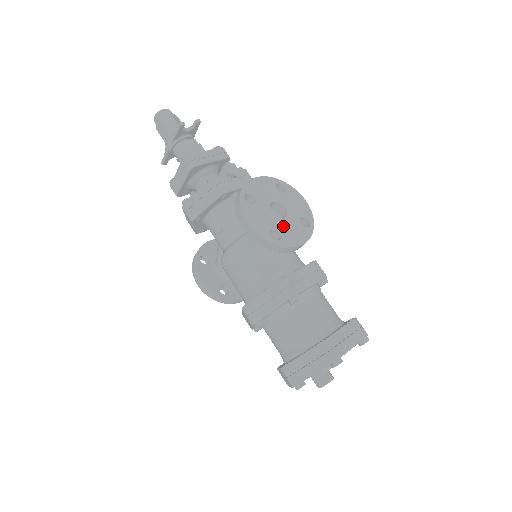
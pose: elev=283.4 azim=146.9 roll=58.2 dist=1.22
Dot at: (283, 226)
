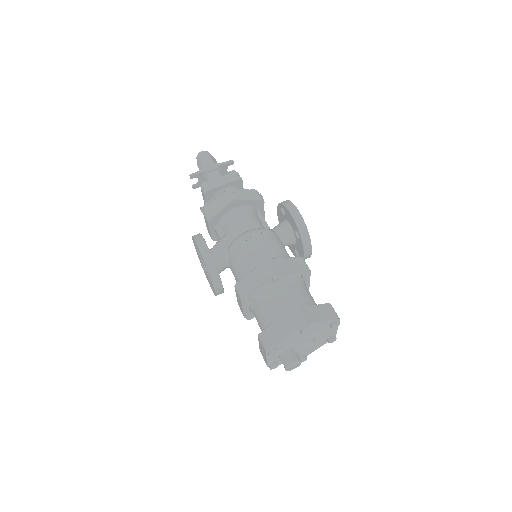
Dot at: occluded
